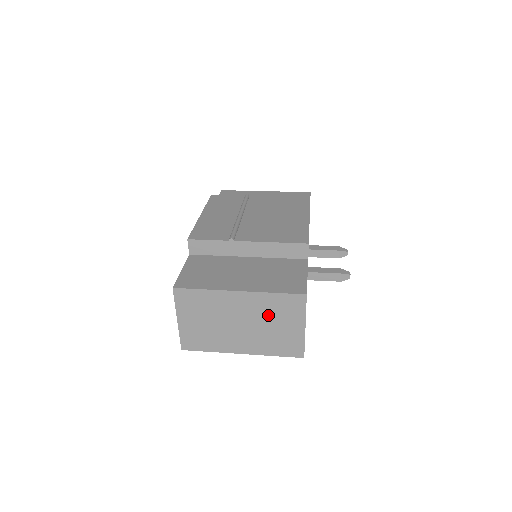
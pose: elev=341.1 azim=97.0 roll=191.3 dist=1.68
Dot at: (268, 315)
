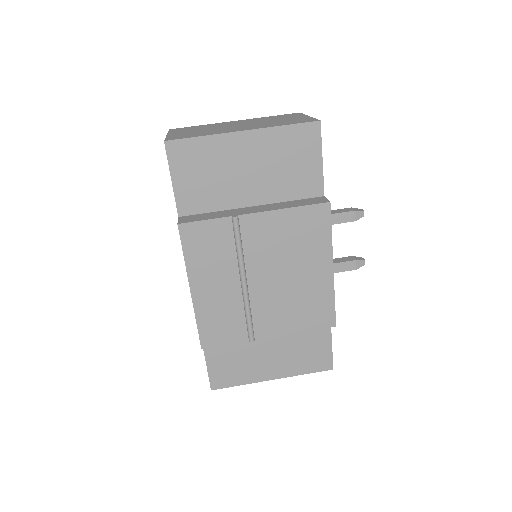
Dot at: occluded
